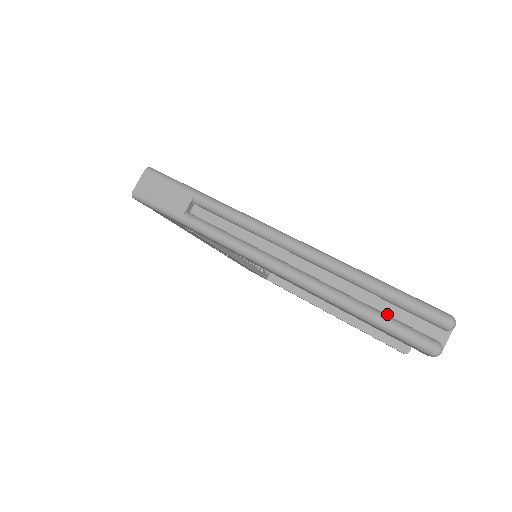
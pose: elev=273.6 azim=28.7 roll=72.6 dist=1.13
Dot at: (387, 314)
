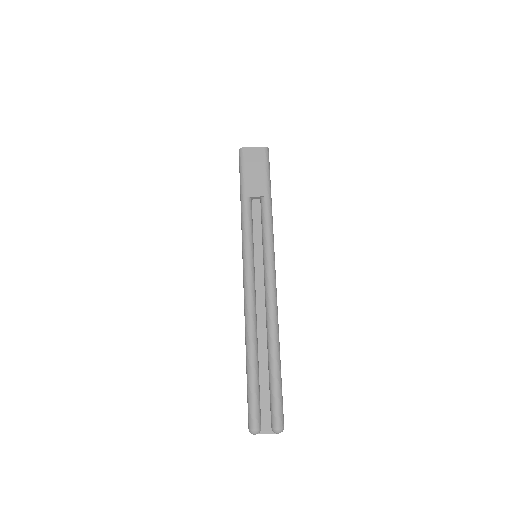
Dot at: (260, 383)
